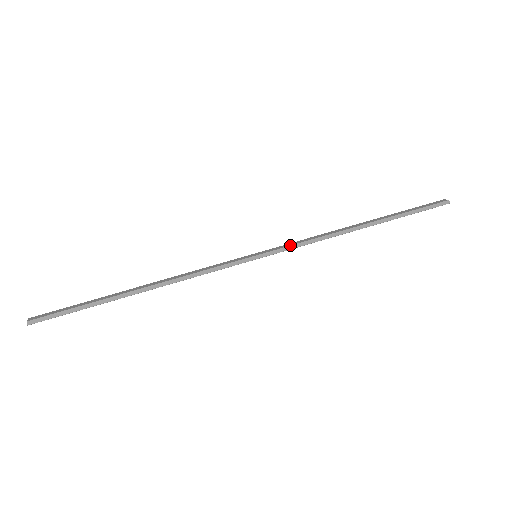
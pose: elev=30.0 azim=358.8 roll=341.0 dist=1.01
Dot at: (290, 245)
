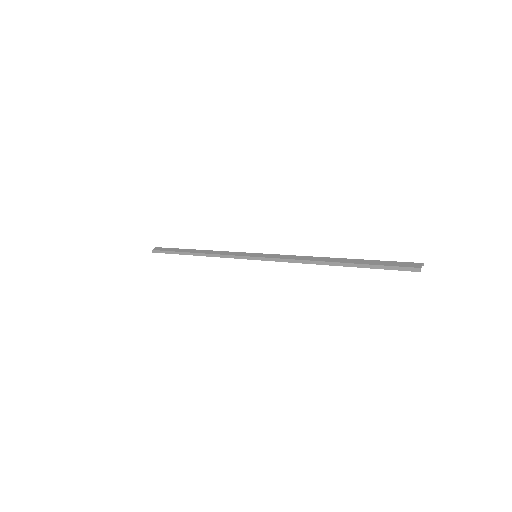
Dot at: (275, 258)
